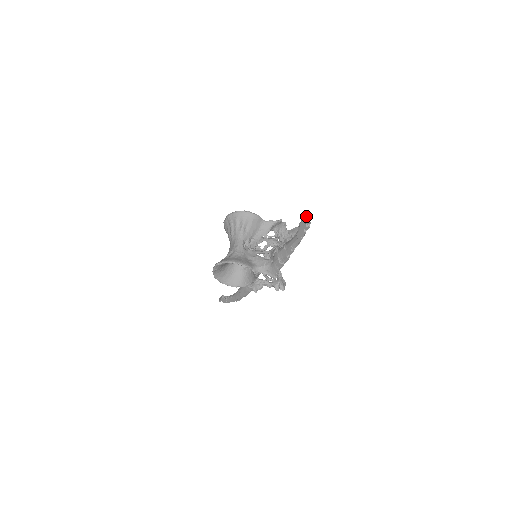
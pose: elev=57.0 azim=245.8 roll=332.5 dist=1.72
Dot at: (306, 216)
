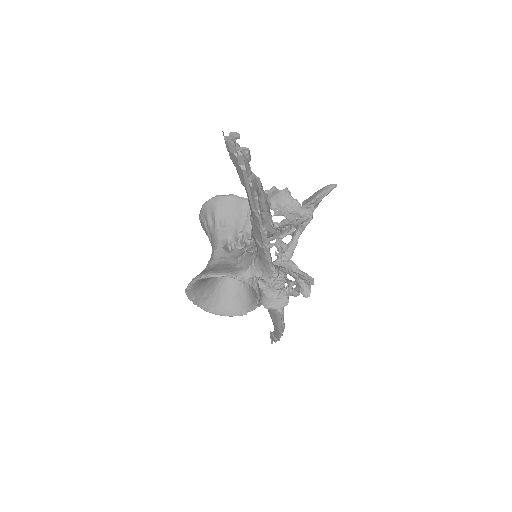
Dot at: (224, 138)
